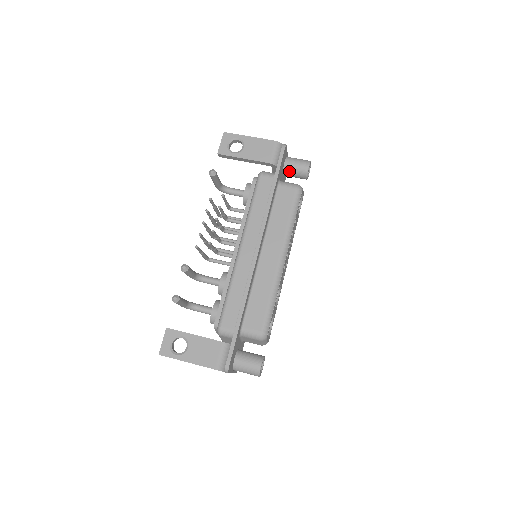
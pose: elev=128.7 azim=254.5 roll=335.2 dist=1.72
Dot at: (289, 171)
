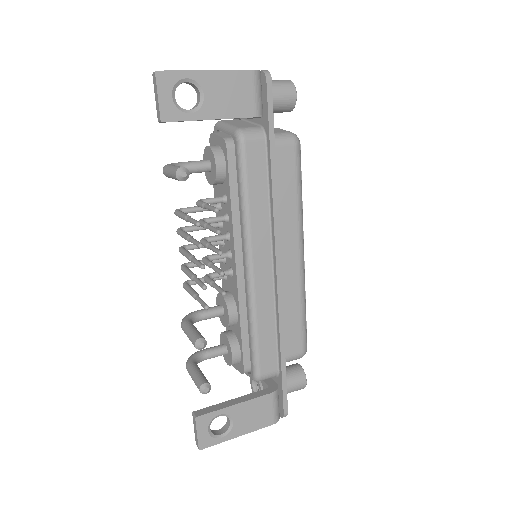
Dot at: occluded
